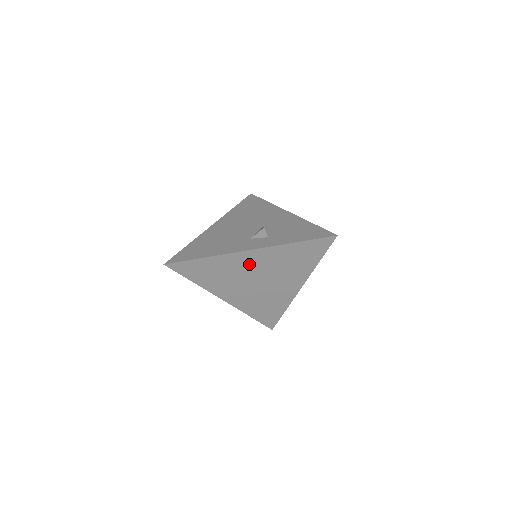
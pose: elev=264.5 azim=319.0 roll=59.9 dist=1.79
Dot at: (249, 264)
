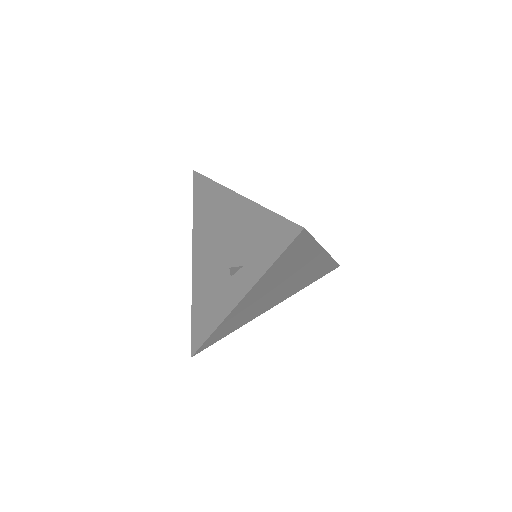
Dot at: (254, 299)
